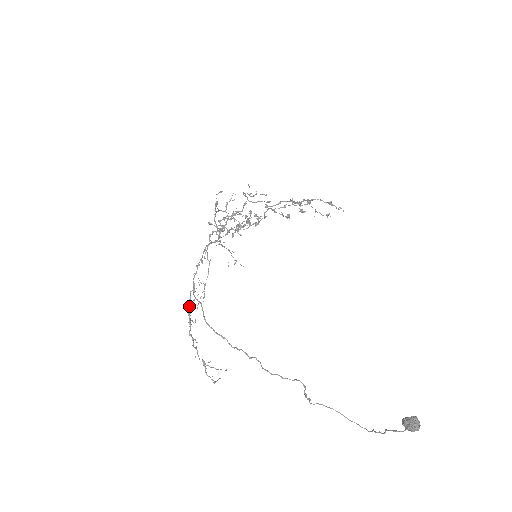
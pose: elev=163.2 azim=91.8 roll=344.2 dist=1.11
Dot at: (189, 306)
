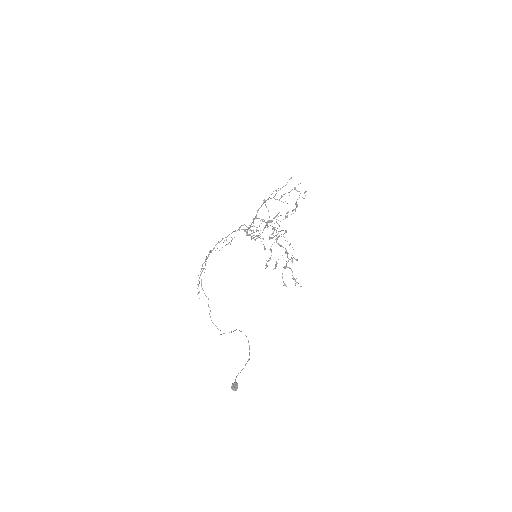
Dot at: occluded
